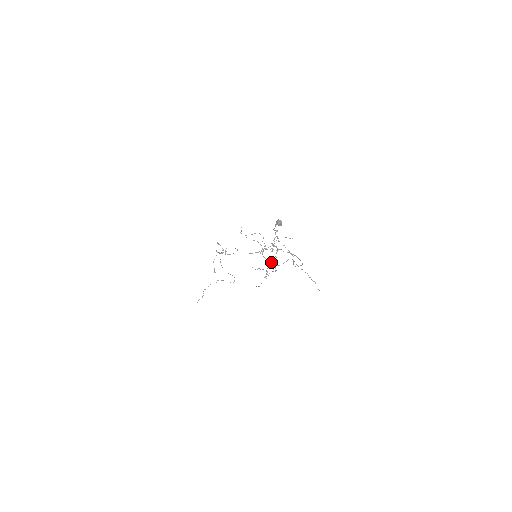
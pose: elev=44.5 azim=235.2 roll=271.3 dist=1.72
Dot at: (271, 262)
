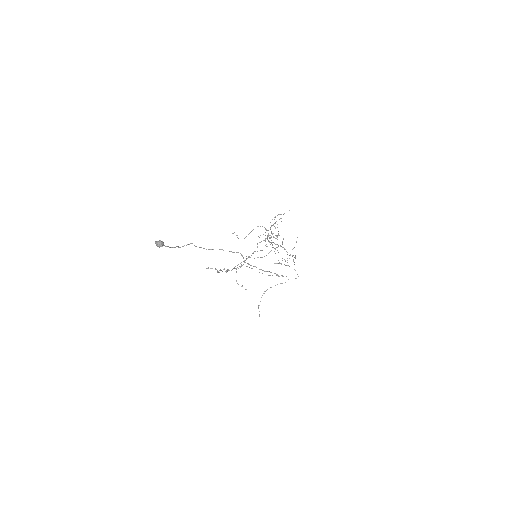
Dot at: occluded
